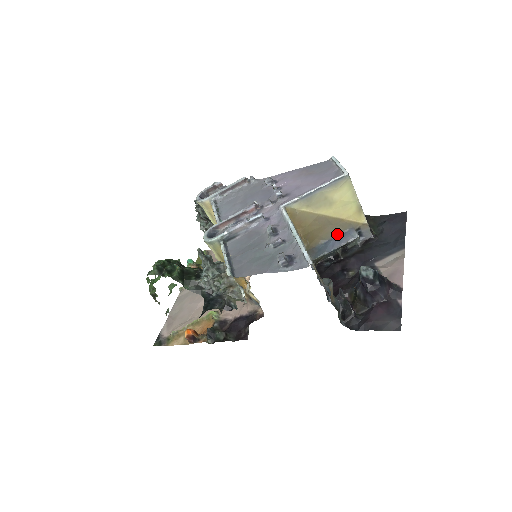
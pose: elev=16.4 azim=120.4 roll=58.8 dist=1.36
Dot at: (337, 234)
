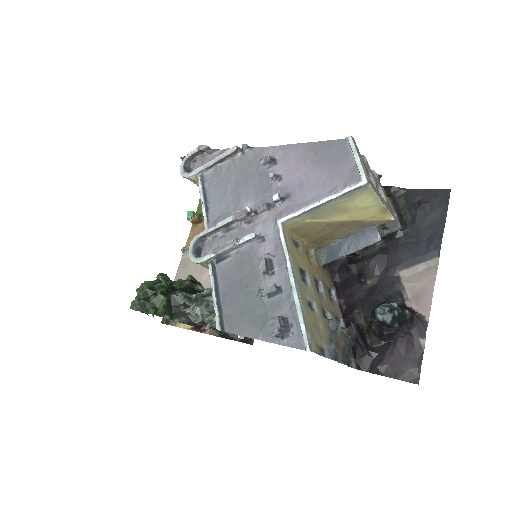
Dot at: (354, 232)
